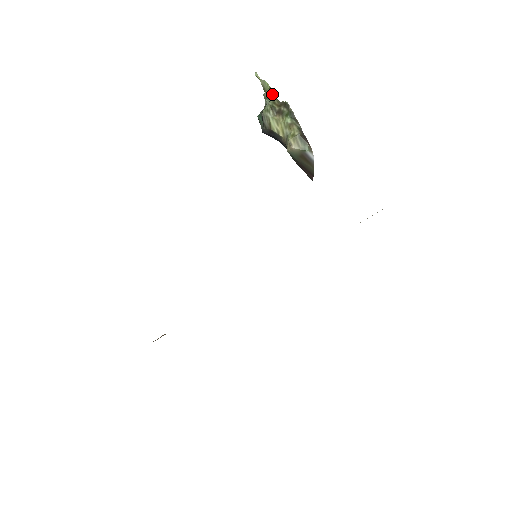
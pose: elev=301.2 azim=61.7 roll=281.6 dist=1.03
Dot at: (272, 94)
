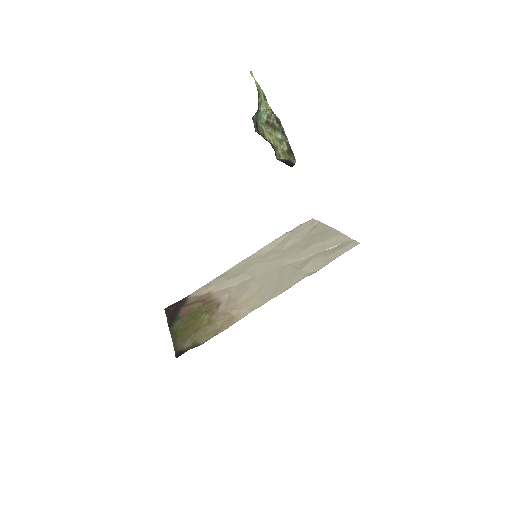
Dot at: (266, 101)
